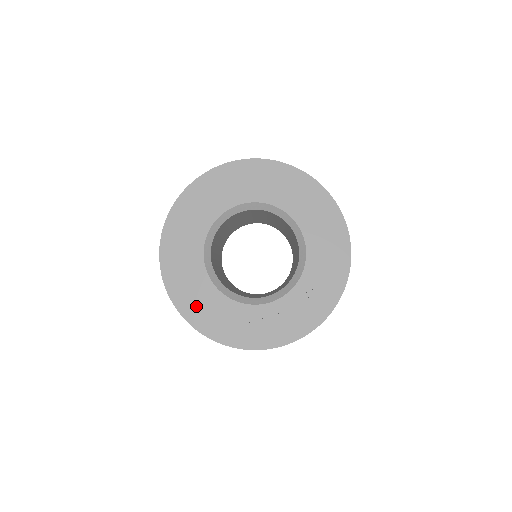
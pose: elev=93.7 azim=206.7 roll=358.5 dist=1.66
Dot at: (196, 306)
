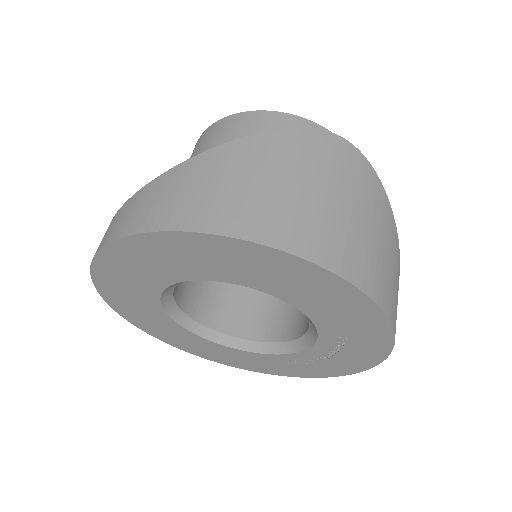
Dot at: (223, 358)
